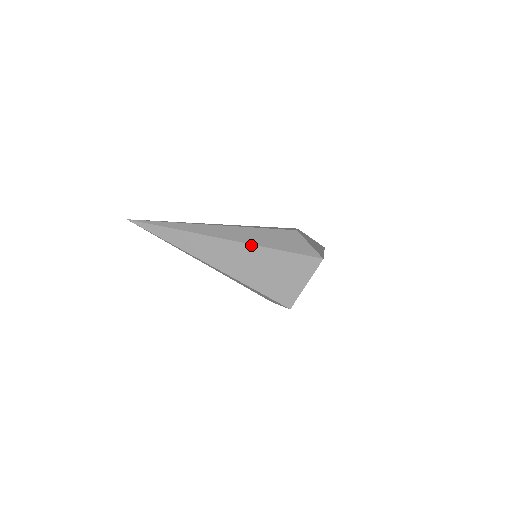
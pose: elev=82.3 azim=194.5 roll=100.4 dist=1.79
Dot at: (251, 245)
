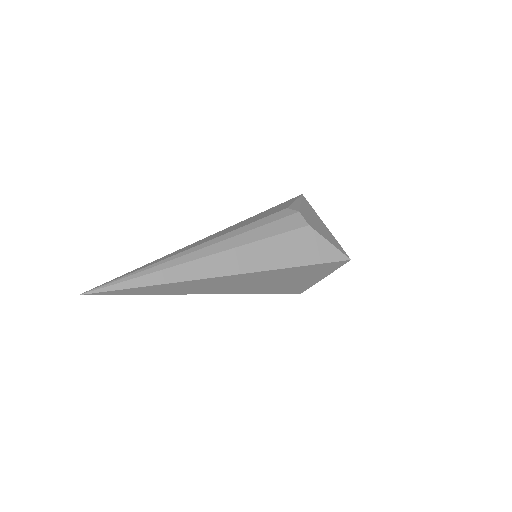
Dot at: (272, 271)
